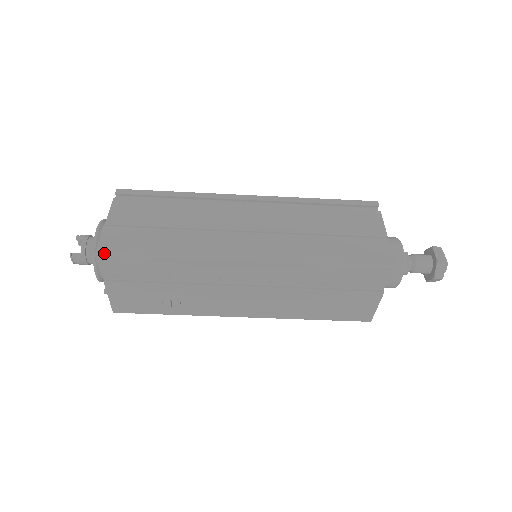
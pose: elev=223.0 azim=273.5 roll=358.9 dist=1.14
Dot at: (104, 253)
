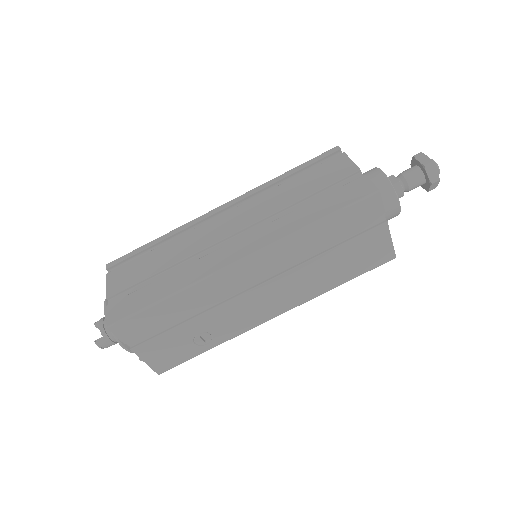
Dot at: (114, 322)
